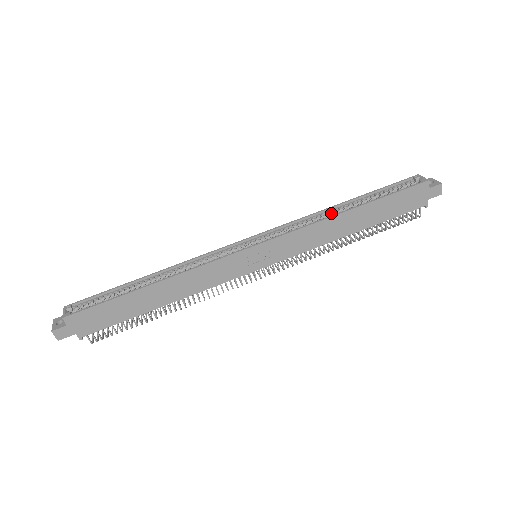
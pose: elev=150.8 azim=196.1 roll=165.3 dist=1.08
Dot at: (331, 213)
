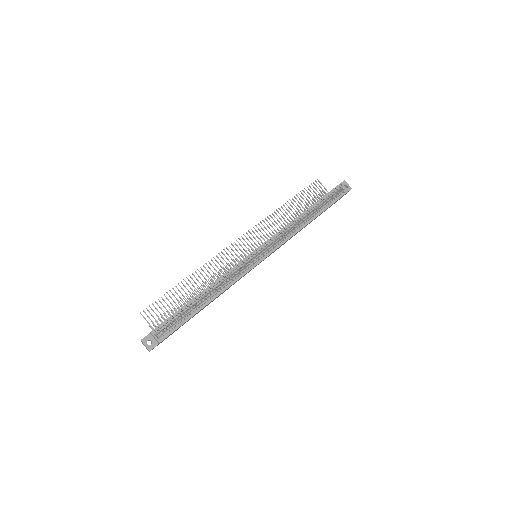
Dot at: (299, 221)
